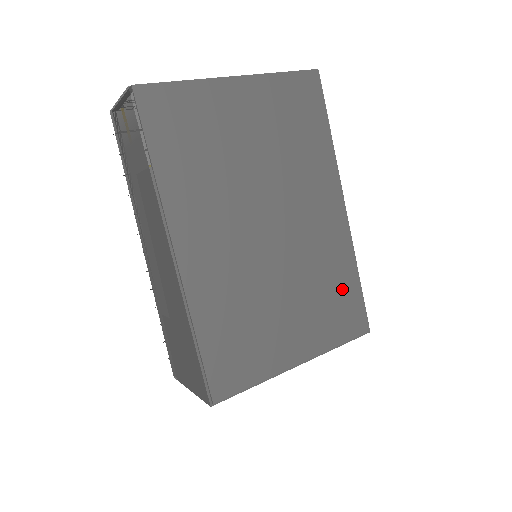
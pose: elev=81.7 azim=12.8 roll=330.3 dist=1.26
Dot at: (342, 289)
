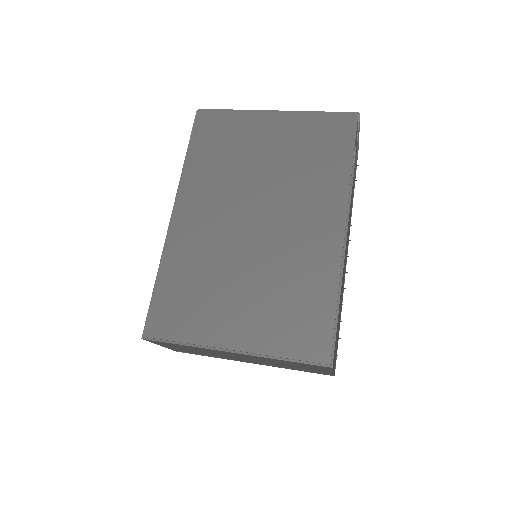
Dot at: (311, 303)
